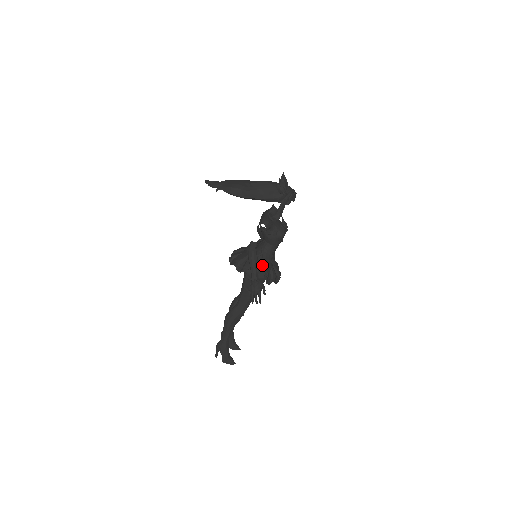
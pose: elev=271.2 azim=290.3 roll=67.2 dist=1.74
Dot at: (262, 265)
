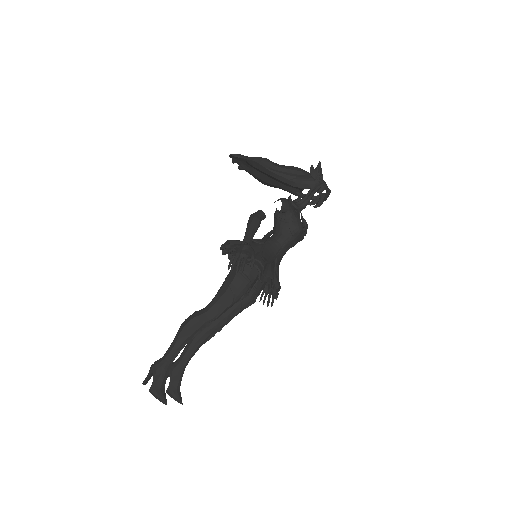
Dot at: (261, 251)
